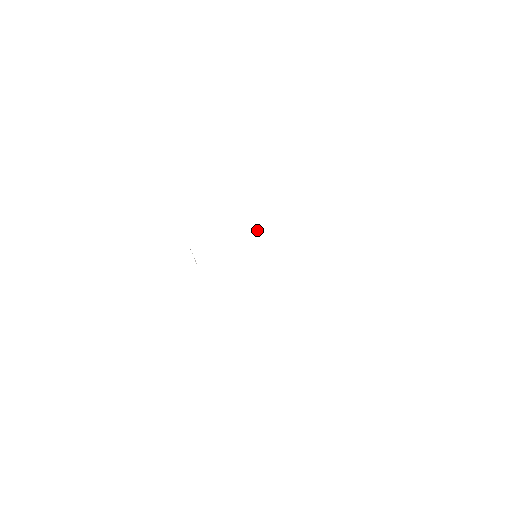
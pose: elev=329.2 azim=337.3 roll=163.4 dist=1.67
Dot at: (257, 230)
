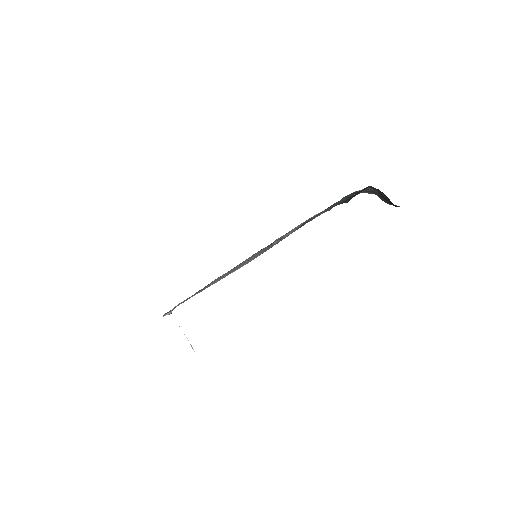
Dot at: (248, 261)
